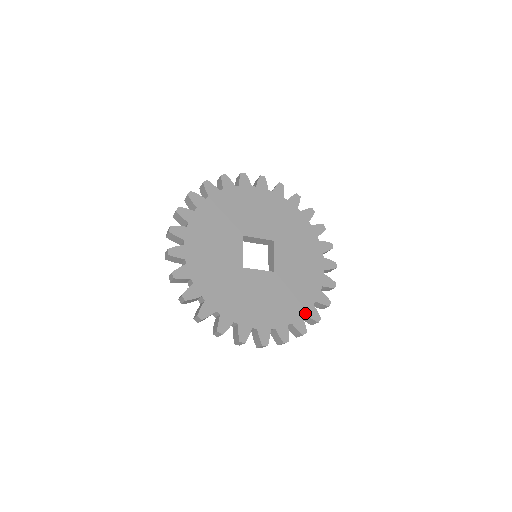
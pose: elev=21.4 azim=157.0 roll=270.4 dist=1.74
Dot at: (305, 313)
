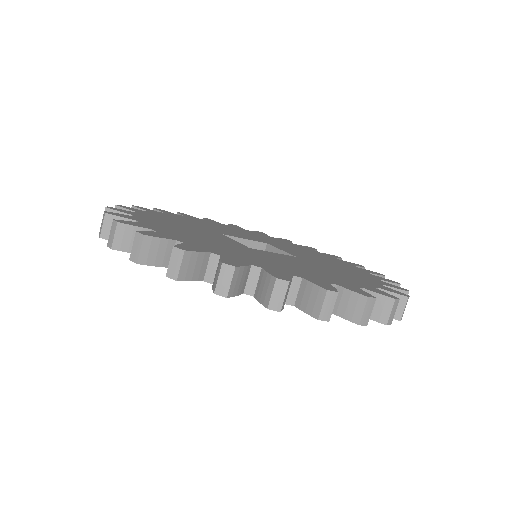
Dot at: (381, 284)
